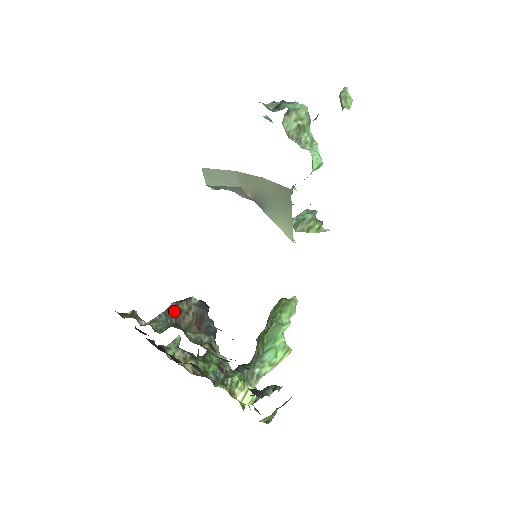
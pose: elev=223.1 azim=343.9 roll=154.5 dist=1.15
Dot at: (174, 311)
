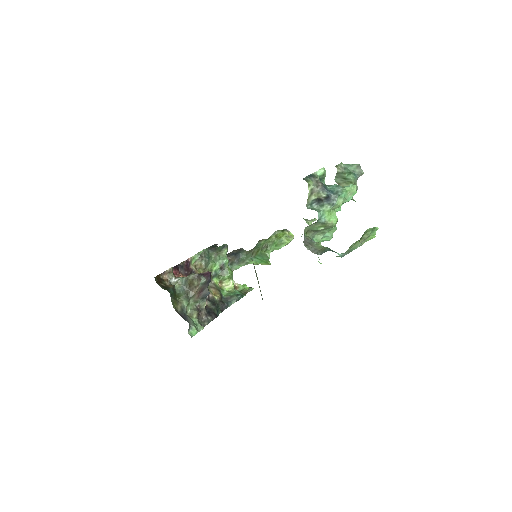
Dot at: (190, 282)
